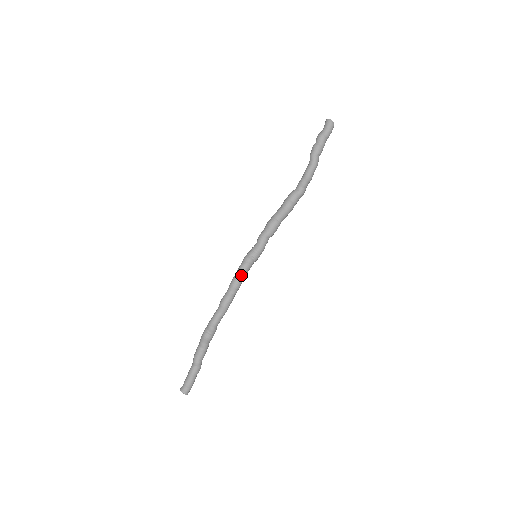
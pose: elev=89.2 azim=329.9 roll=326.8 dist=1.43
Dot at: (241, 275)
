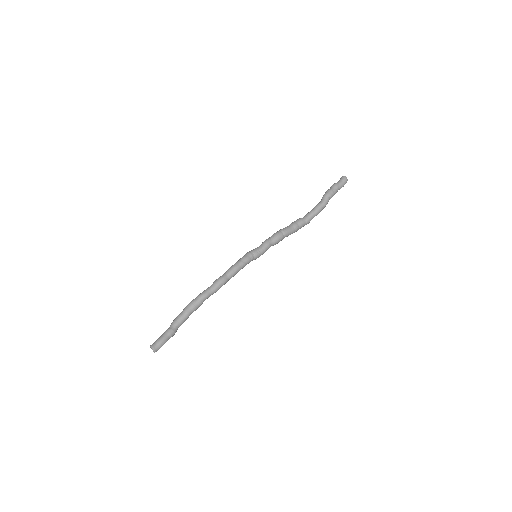
Dot at: (240, 265)
